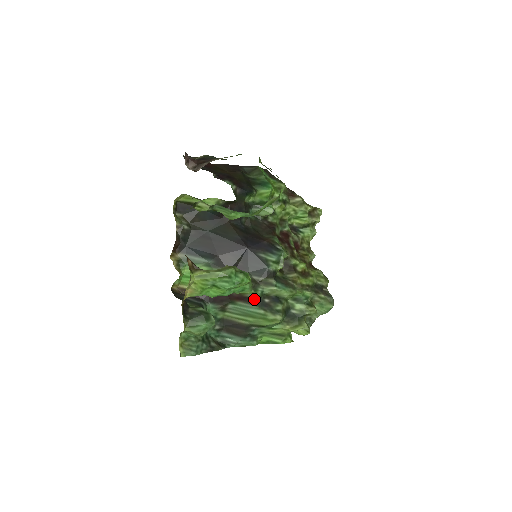
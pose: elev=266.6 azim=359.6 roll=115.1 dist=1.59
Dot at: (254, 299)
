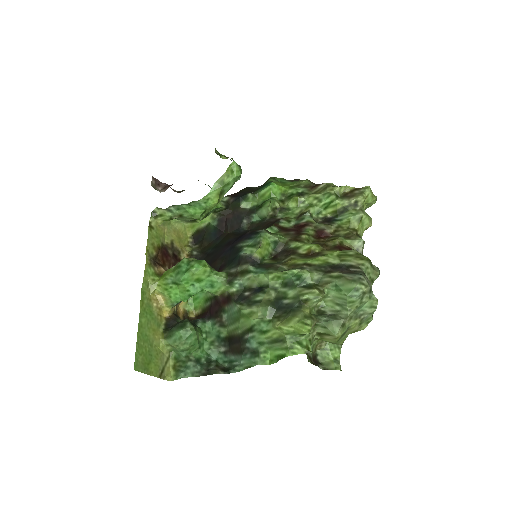
Dot at: (232, 295)
